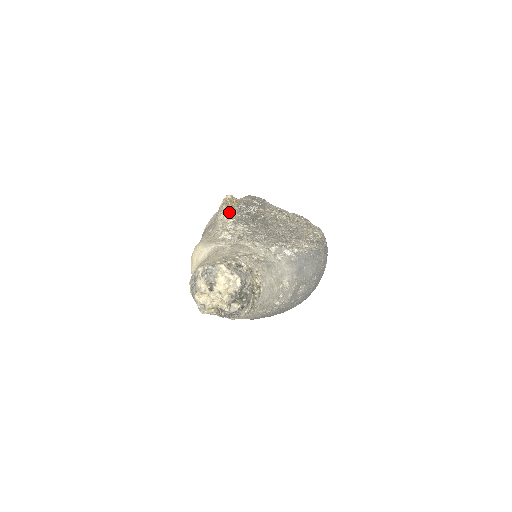
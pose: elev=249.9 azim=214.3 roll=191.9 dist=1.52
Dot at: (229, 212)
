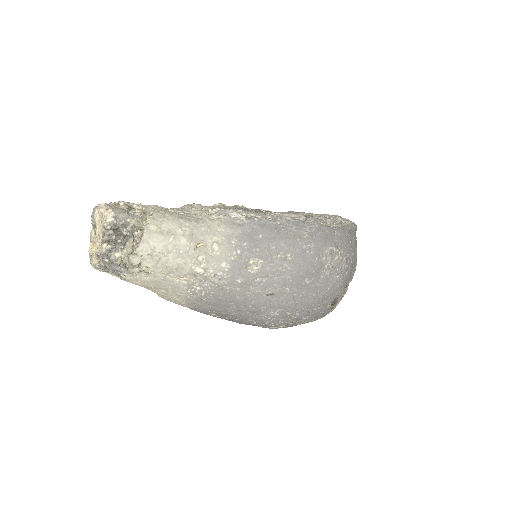
Dot at: (220, 203)
